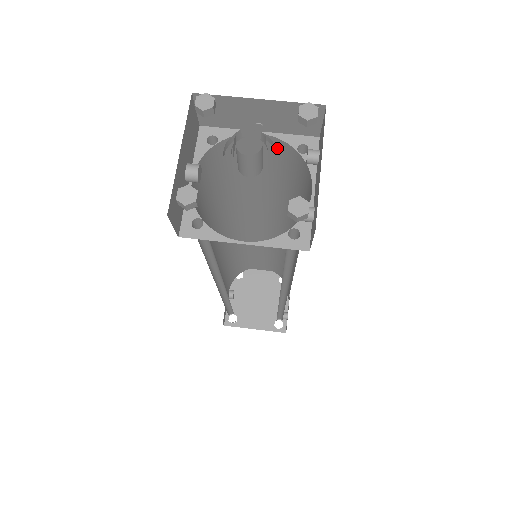
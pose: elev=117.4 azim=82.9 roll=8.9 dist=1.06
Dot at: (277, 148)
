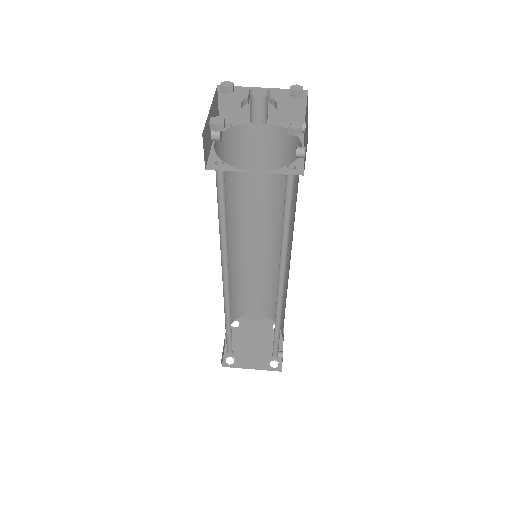
Dot at: (274, 136)
